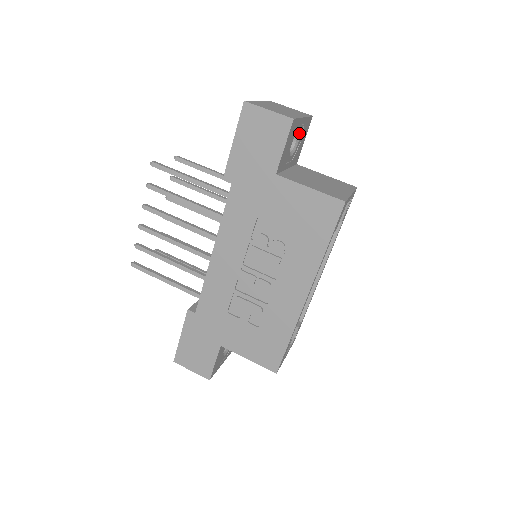
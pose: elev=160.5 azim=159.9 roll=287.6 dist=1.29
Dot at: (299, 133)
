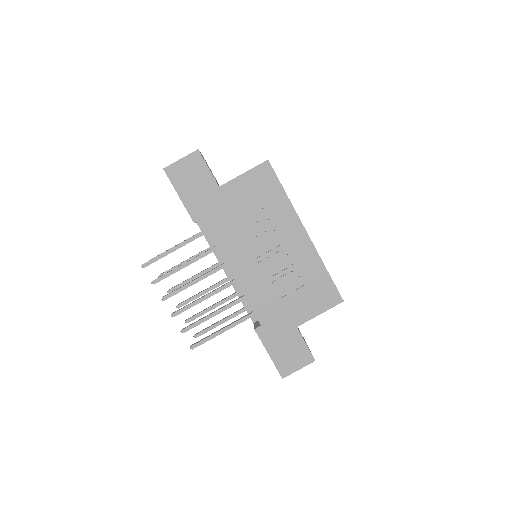
Dot at: occluded
